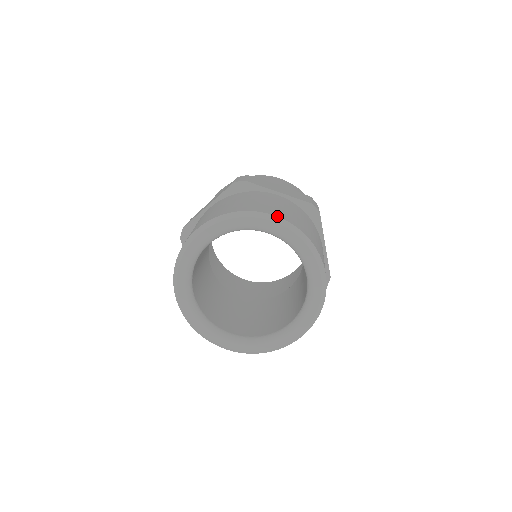
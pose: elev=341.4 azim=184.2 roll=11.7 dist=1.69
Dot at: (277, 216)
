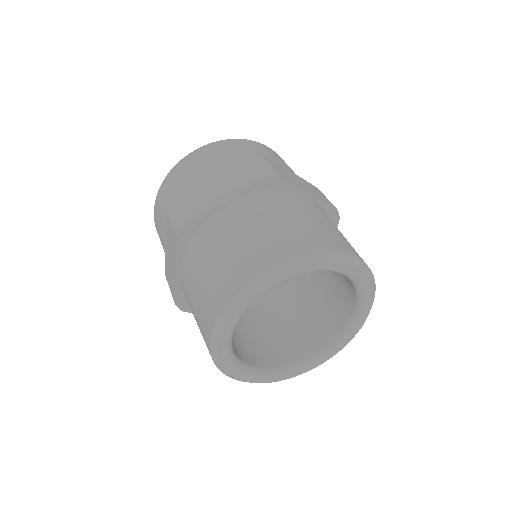
Dot at: (270, 268)
